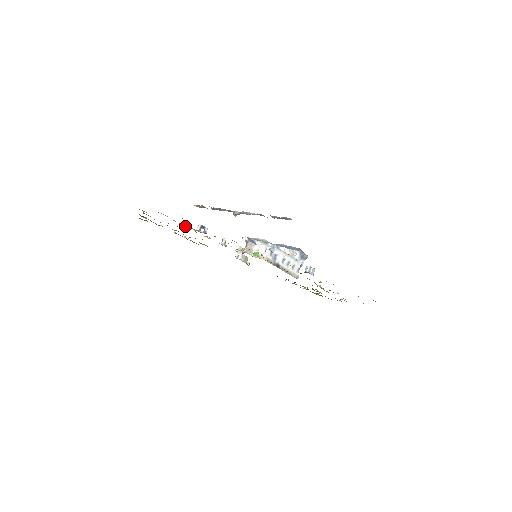
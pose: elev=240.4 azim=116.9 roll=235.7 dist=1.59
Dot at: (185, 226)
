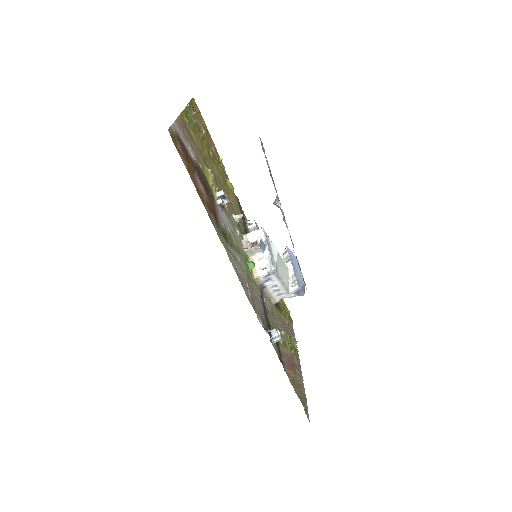
Dot at: (212, 174)
